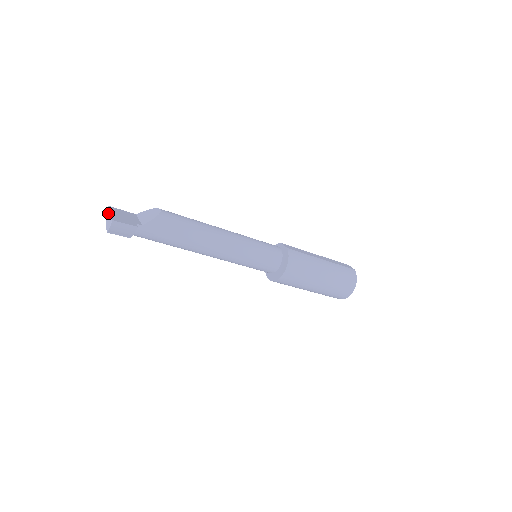
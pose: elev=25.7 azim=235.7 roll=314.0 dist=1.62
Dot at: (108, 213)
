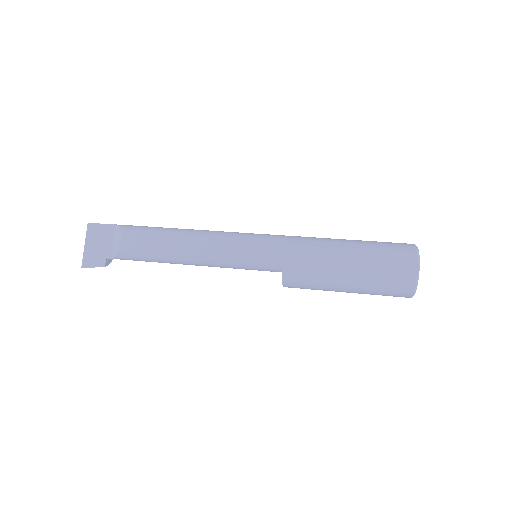
Dot at: (88, 235)
